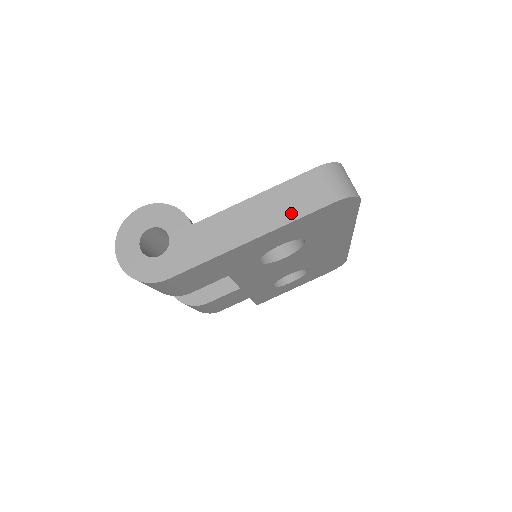
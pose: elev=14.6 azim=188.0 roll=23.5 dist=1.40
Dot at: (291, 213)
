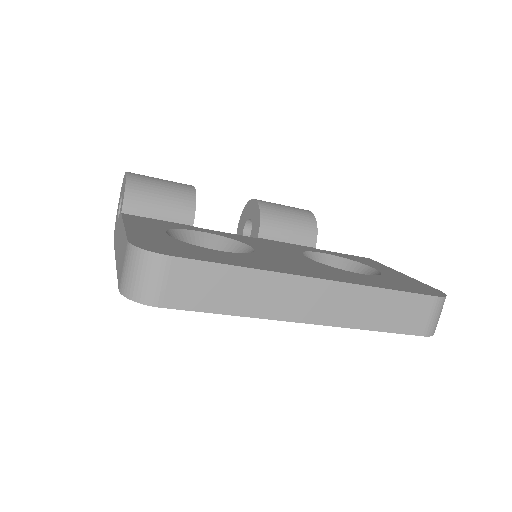
Dot at: occluded
